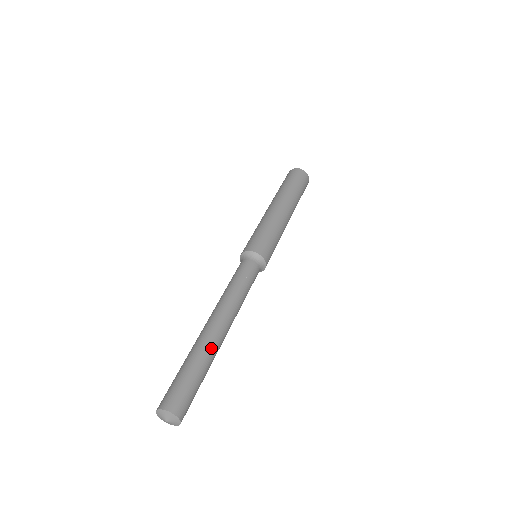
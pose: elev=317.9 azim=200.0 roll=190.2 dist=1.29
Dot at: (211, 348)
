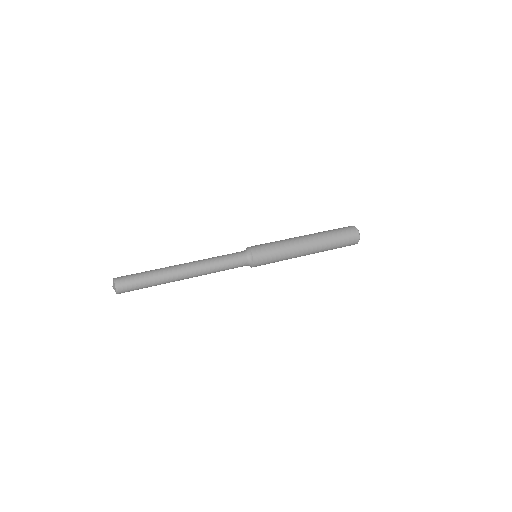
Dot at: (164, 269)
